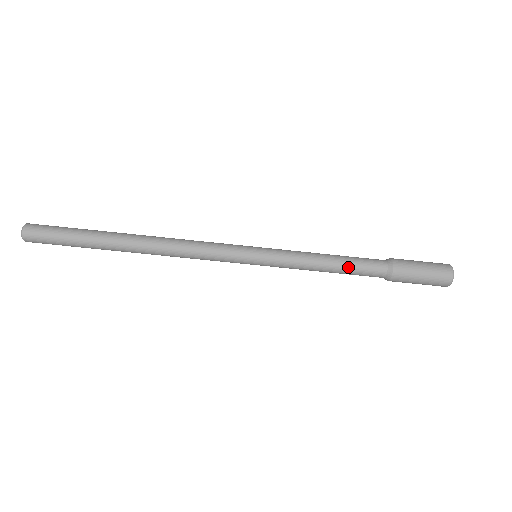
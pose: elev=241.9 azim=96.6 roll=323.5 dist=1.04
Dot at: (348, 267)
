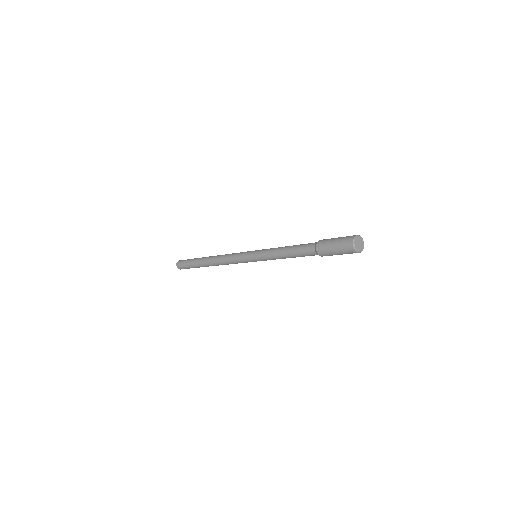
Dot at: (295, 255)
